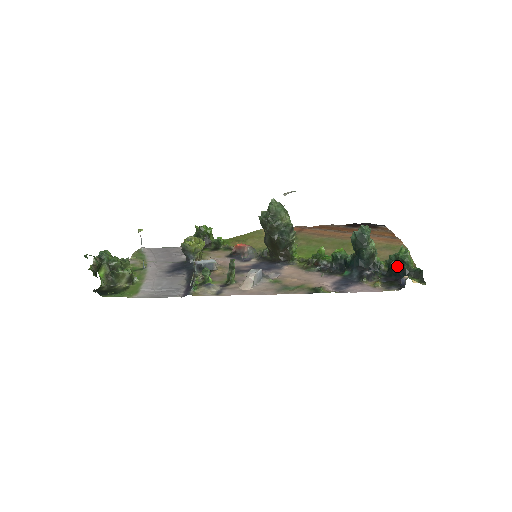
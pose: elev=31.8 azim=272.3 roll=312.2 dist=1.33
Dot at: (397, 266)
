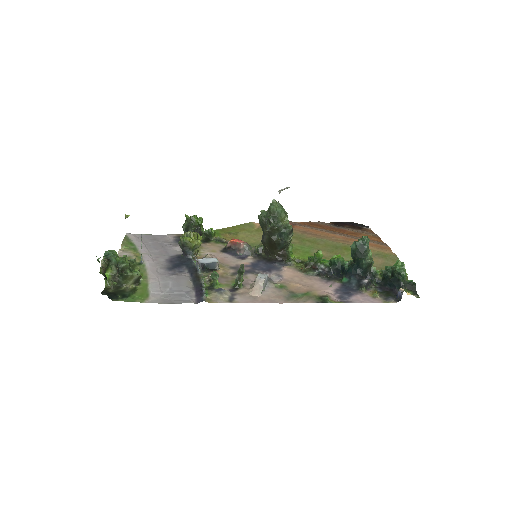
Dot at: (393, 277)
